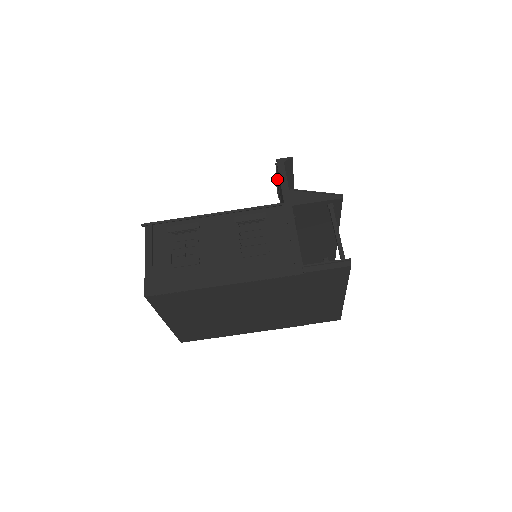
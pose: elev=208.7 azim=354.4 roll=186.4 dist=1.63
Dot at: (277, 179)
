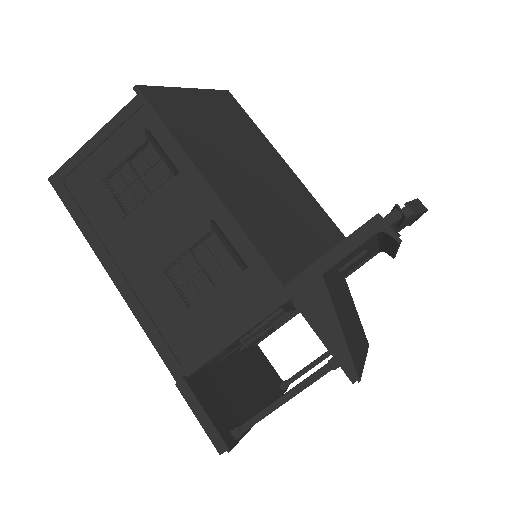
Dot at: occluded
